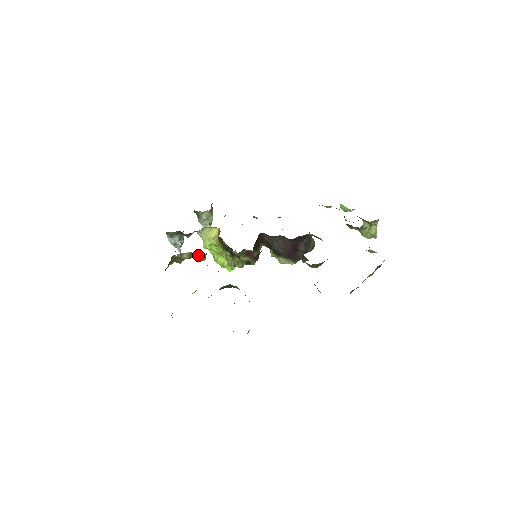
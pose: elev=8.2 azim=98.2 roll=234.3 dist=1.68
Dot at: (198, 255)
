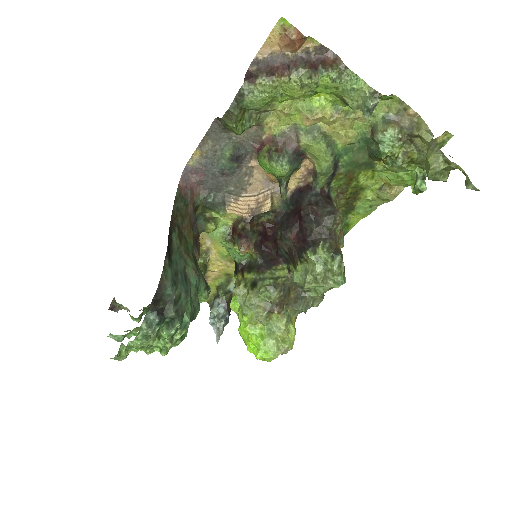
Dot at: occluded
